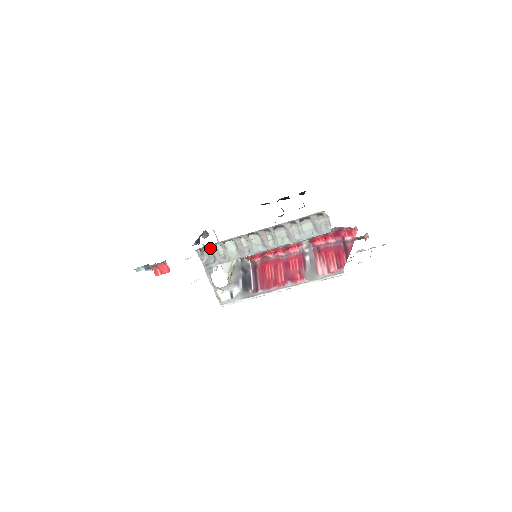
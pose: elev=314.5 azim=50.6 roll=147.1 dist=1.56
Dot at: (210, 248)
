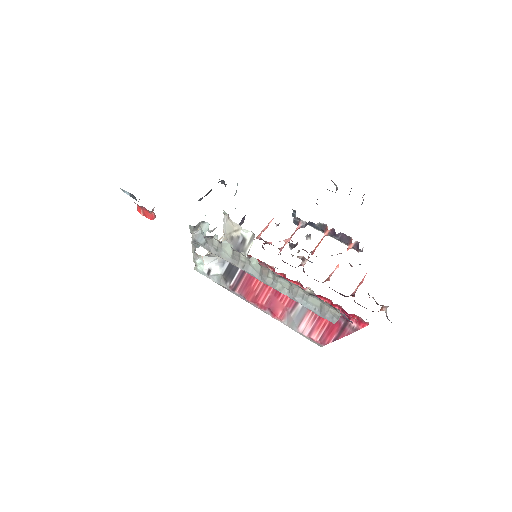
Dot at: (204, 236)
